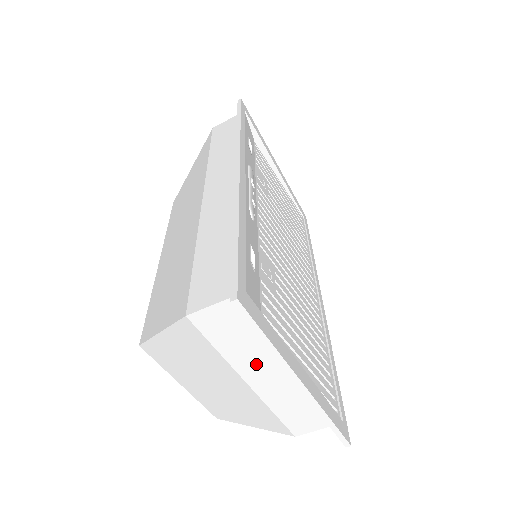
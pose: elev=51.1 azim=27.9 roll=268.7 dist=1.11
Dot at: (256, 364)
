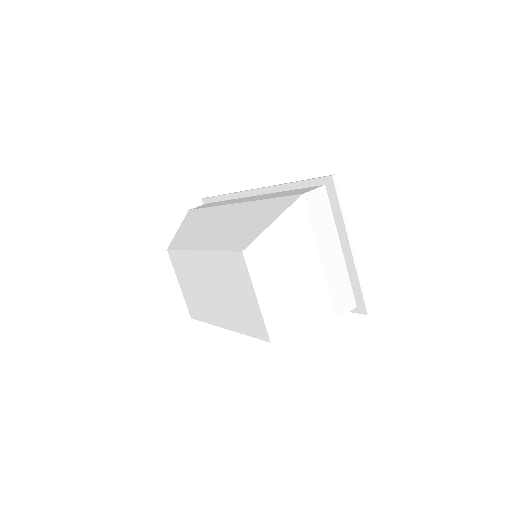
Dot at: (326, 240)
